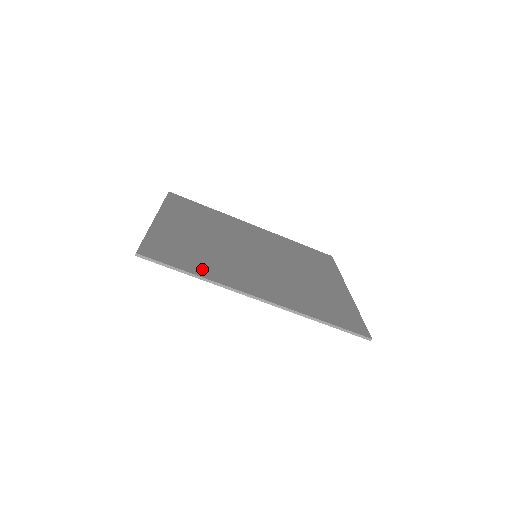
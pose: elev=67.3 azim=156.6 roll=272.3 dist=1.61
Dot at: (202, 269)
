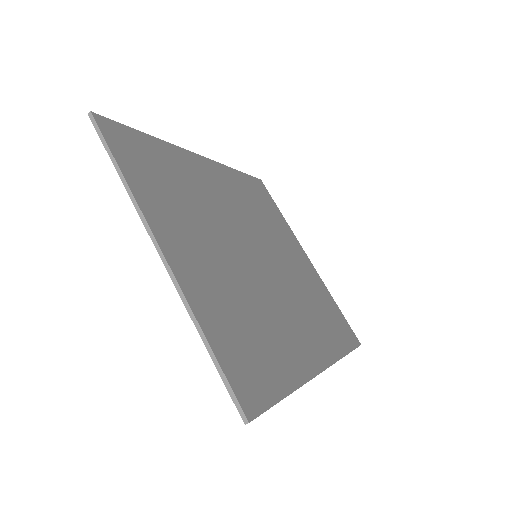
Dot at: (282, 368)
